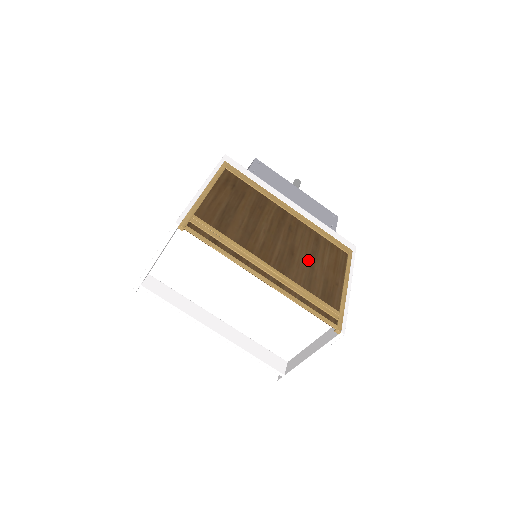
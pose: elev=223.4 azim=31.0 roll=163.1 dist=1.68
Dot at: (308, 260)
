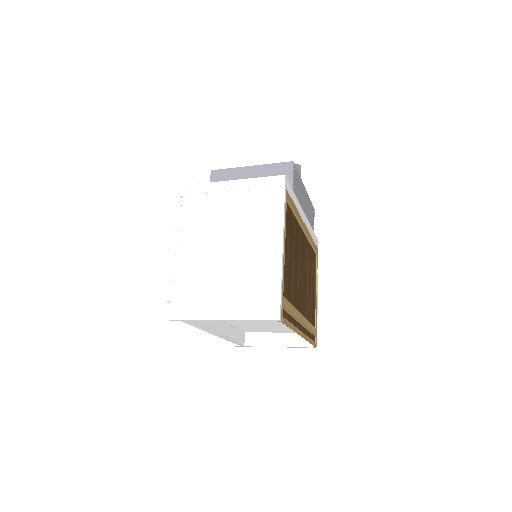
Dot at: (309, 285)
